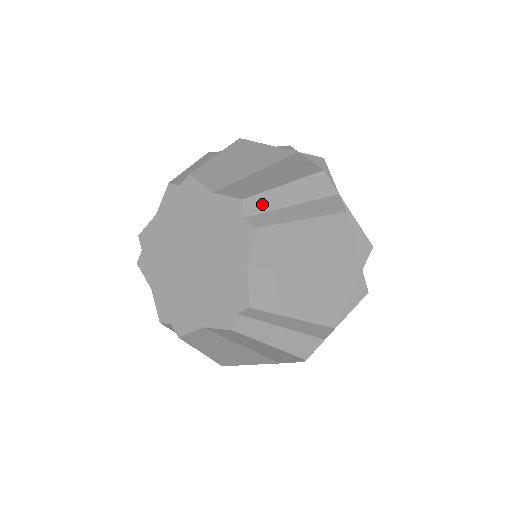
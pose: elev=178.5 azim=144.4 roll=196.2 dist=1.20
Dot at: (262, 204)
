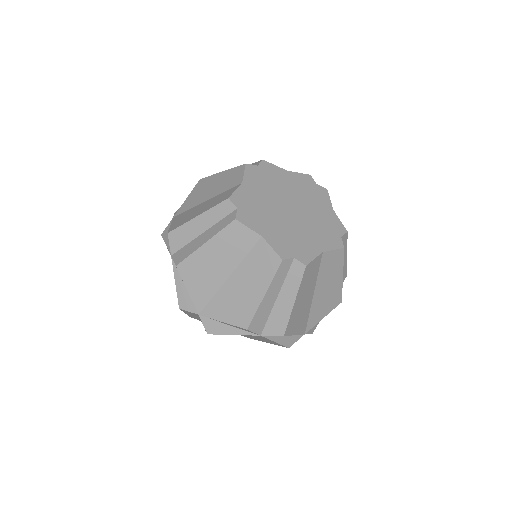
Dot at: occluded
